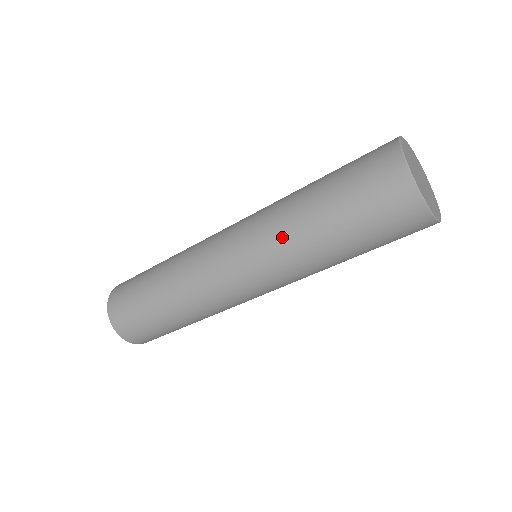
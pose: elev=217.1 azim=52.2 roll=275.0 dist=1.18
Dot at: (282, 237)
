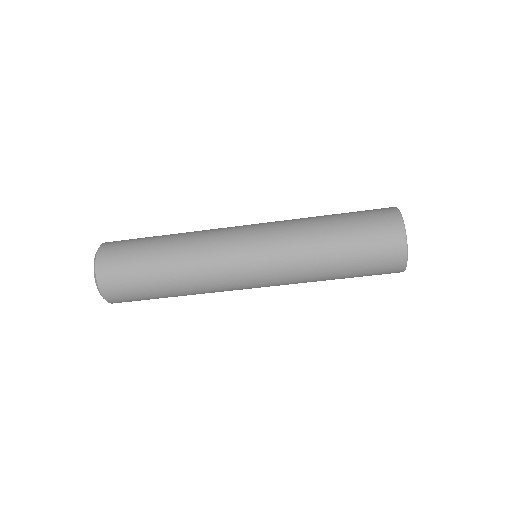
Dot at: (301, 263)
